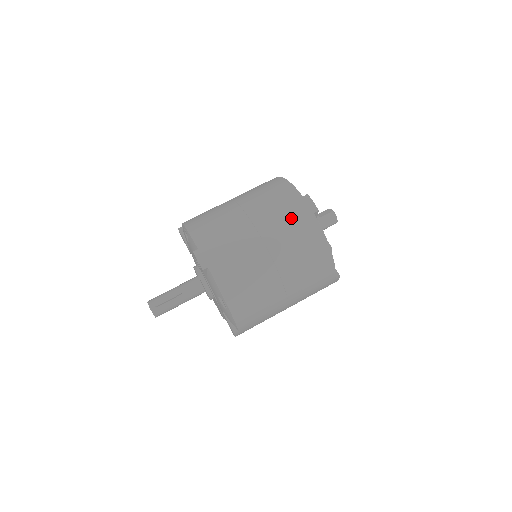
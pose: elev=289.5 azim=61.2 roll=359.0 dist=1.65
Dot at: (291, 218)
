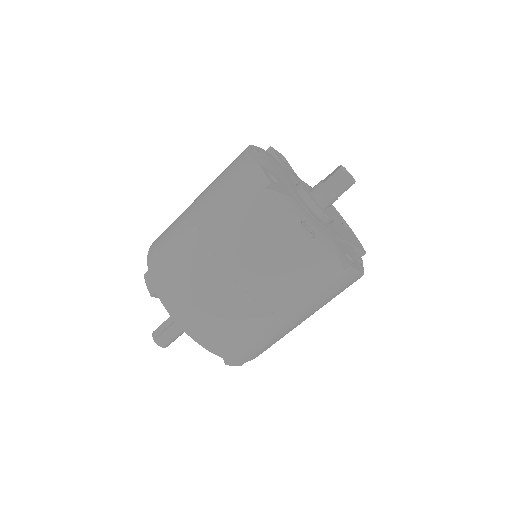
Dot at: (237, 204)
